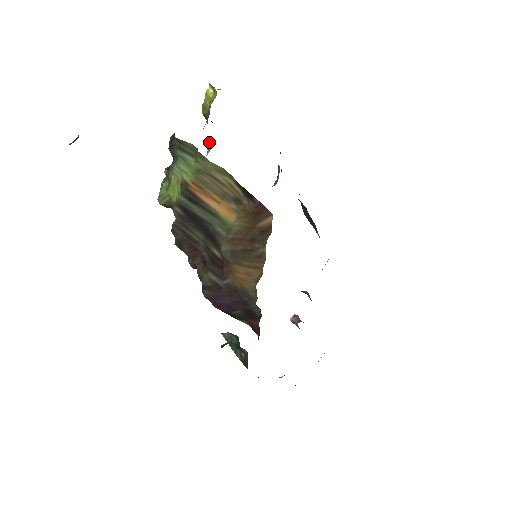
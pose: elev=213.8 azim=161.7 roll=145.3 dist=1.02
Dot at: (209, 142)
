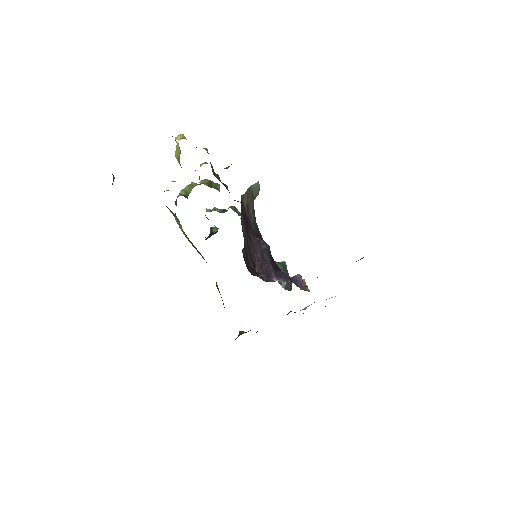
Dot at: occluded
